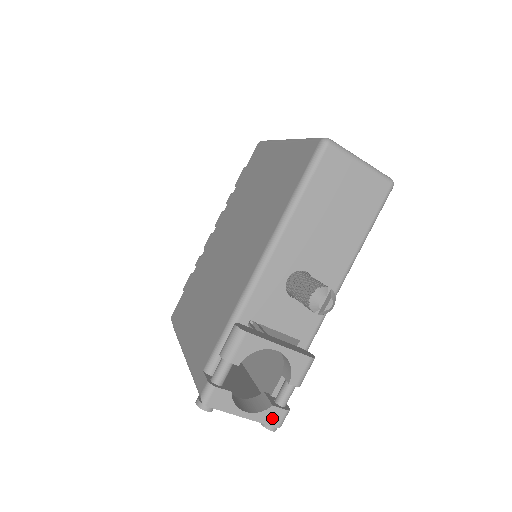
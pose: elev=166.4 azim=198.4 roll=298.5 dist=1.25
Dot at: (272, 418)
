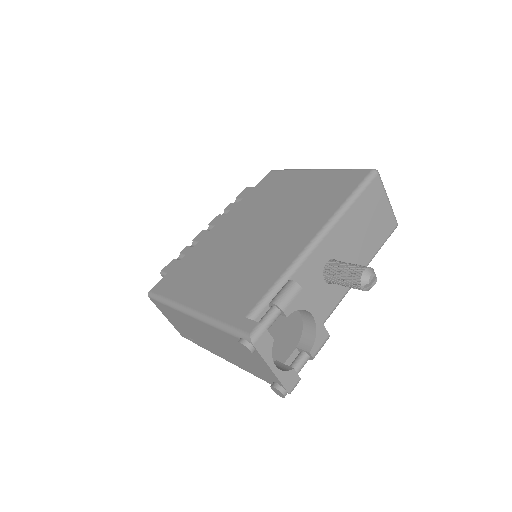
Dot at: (289, 381)
